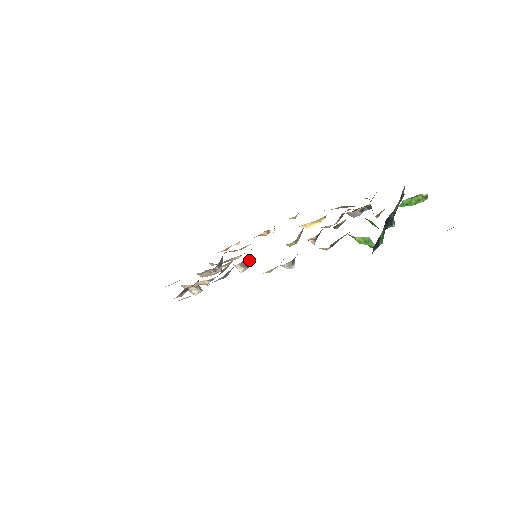
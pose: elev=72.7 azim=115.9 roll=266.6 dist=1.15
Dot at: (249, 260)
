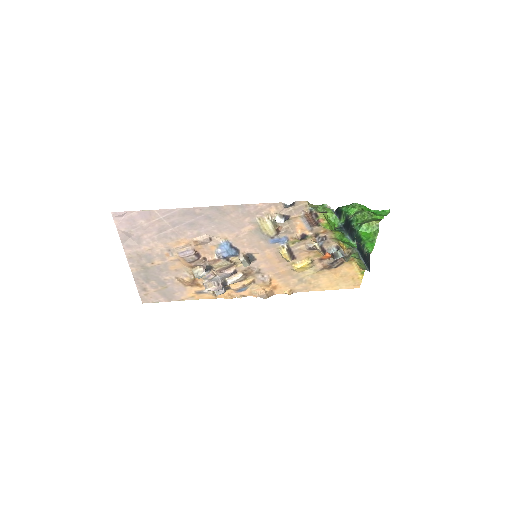
Dot at: (249, 262)
